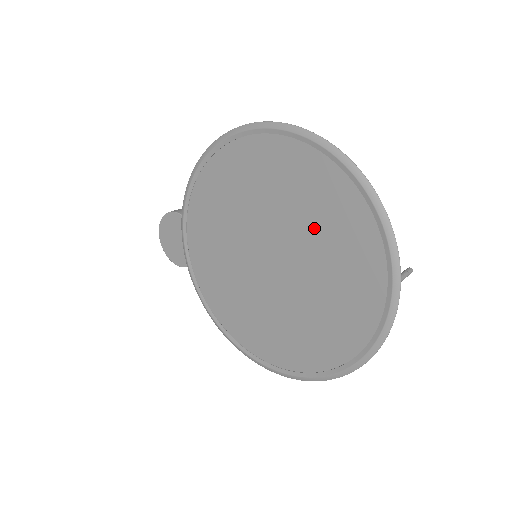
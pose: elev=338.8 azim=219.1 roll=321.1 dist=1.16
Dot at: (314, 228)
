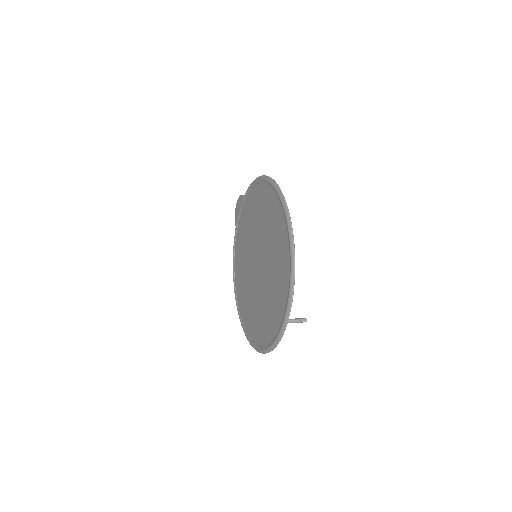
Dot at: (273, 263)
